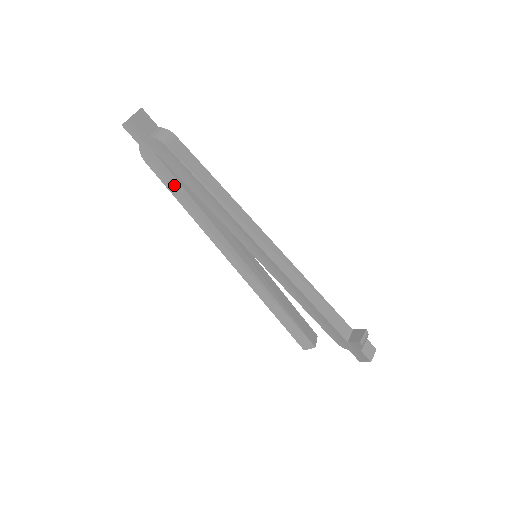
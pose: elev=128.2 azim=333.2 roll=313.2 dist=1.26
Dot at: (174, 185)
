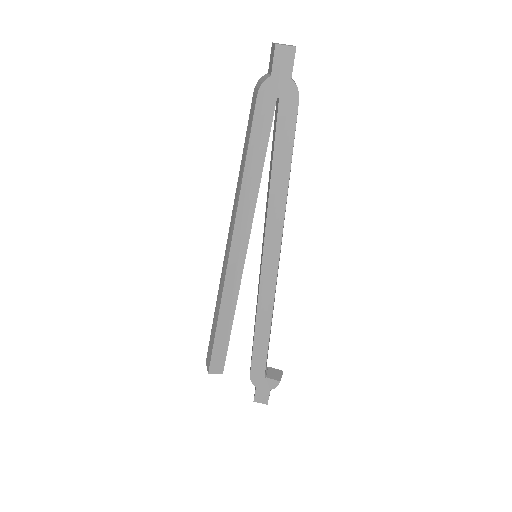
Dot at: (260, 139)
